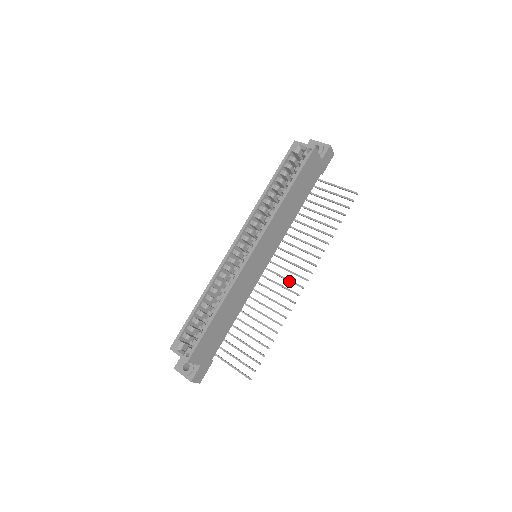
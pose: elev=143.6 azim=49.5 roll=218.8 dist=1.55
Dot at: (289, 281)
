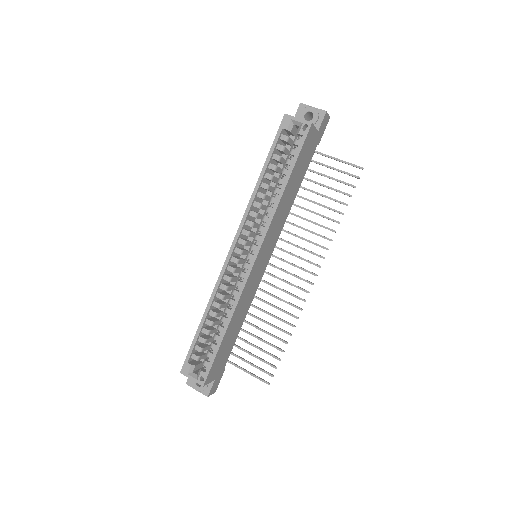
Dot at: occluded
